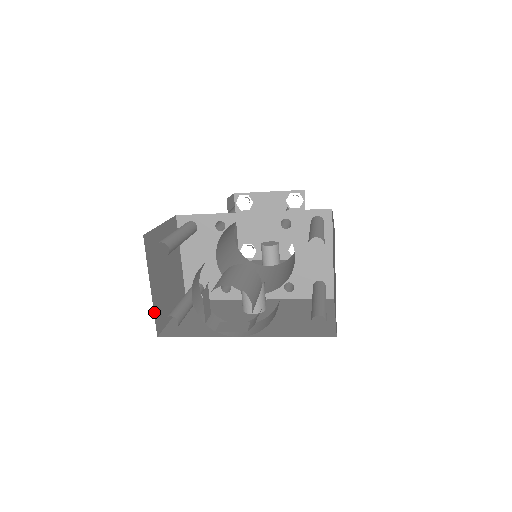
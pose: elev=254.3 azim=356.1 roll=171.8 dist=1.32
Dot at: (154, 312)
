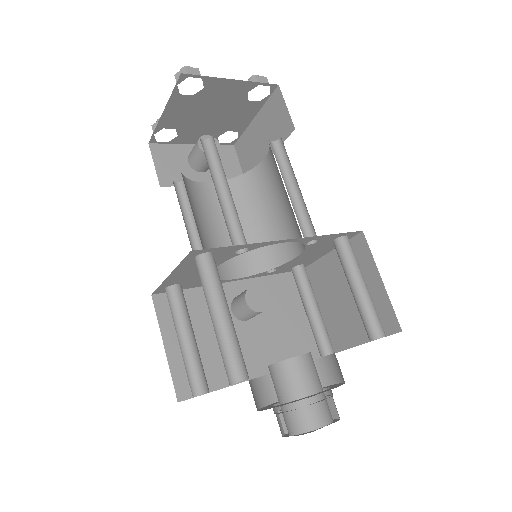
Dot at: occluded
